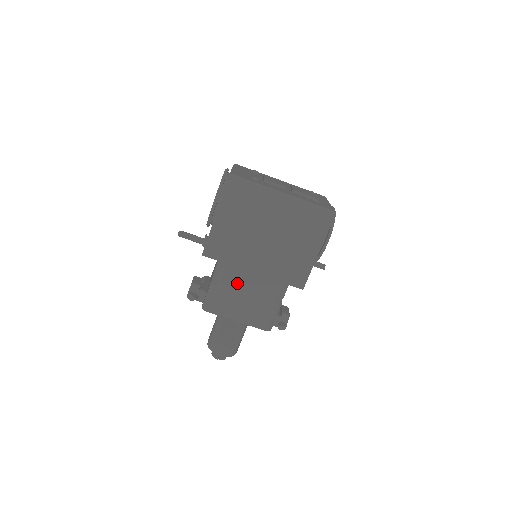
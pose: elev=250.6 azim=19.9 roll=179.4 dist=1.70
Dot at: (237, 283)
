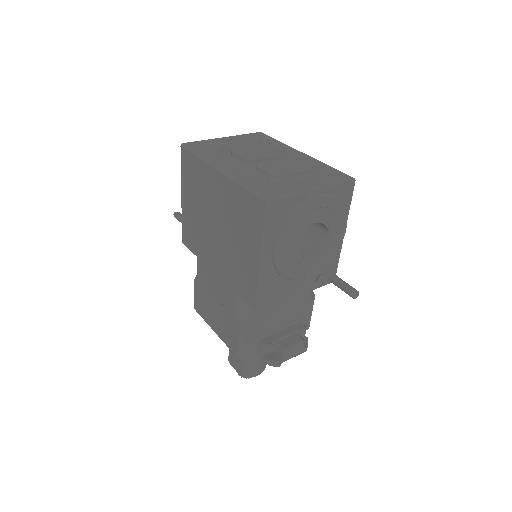
Dot at: (207, 283)
